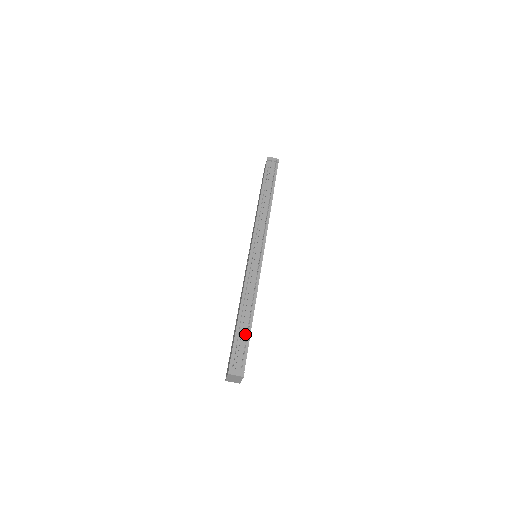
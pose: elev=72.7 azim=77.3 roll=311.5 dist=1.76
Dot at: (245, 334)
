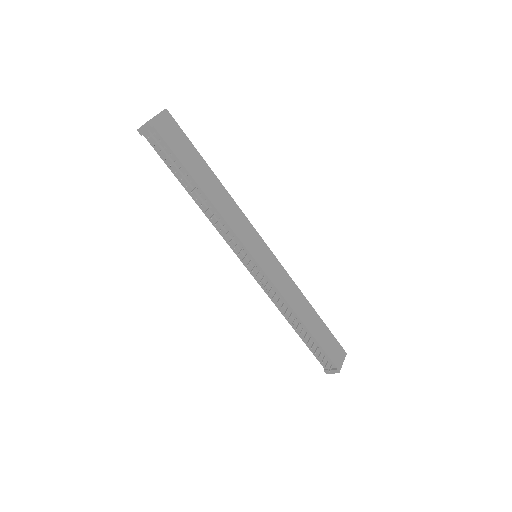
Dot at: (312, 342)
